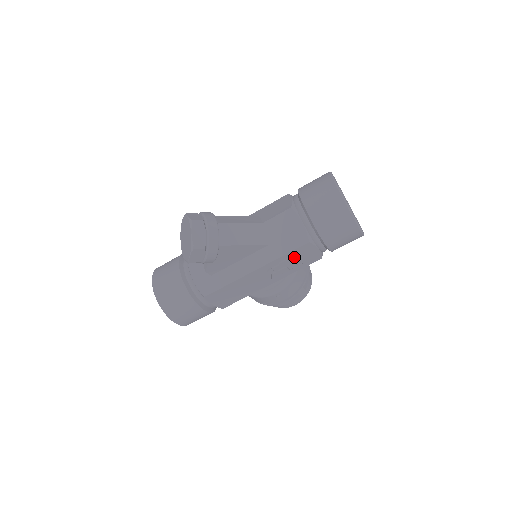
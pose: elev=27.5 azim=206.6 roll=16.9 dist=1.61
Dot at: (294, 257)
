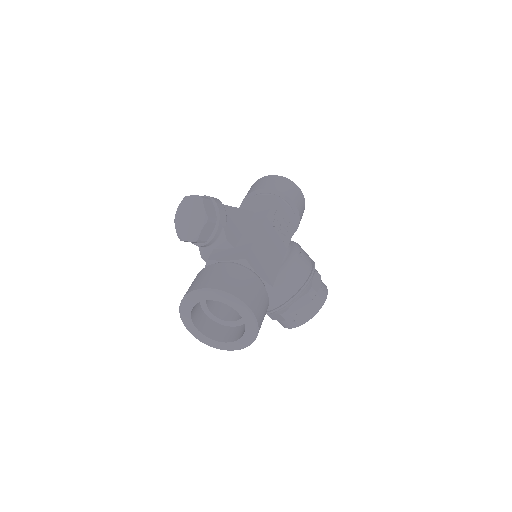
Dot at: (279, 213)
